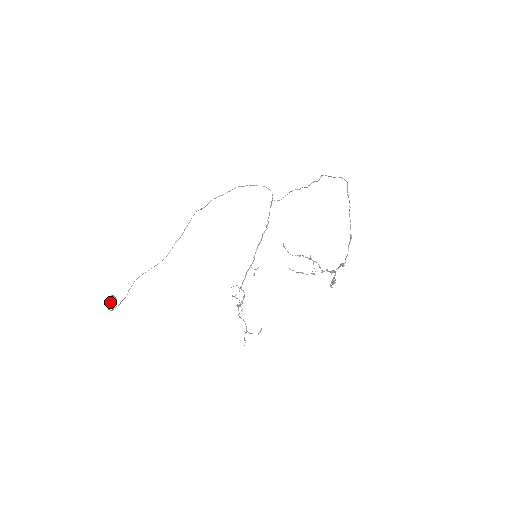
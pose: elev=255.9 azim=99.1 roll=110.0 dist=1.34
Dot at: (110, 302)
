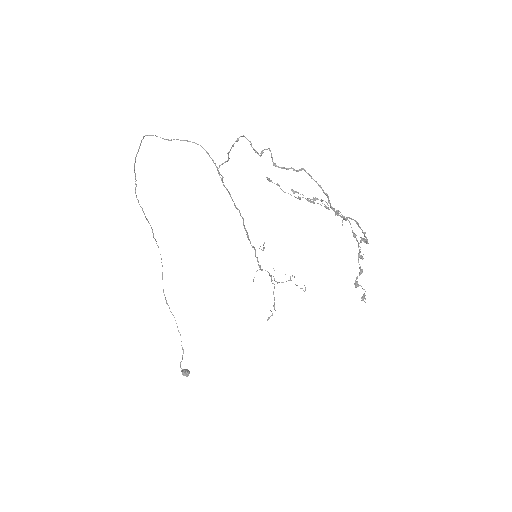
Dot at: (184, 372)
